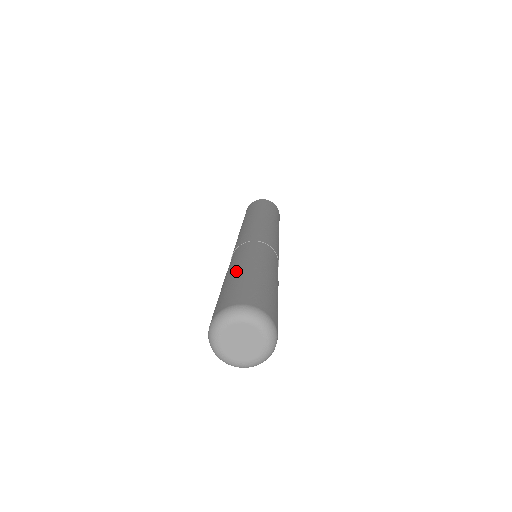
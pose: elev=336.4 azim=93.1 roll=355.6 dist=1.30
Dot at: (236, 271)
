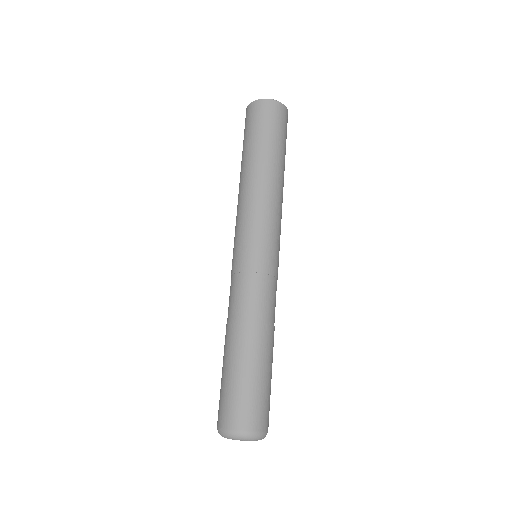
Dot at: (236, 353)
